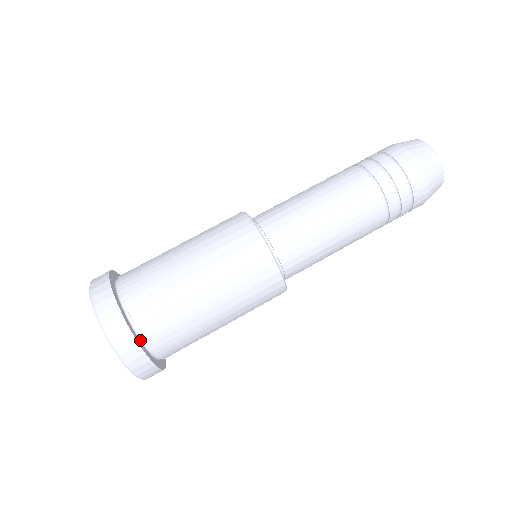
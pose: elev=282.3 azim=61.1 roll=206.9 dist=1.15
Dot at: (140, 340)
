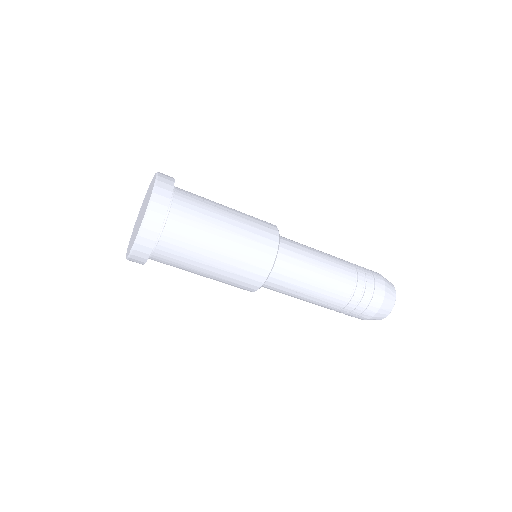
Dot at: occluded
